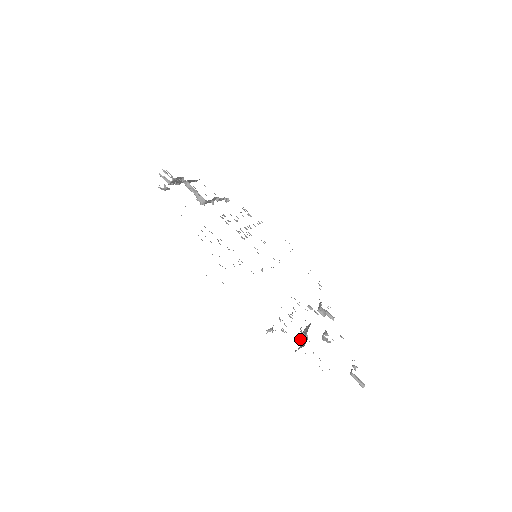
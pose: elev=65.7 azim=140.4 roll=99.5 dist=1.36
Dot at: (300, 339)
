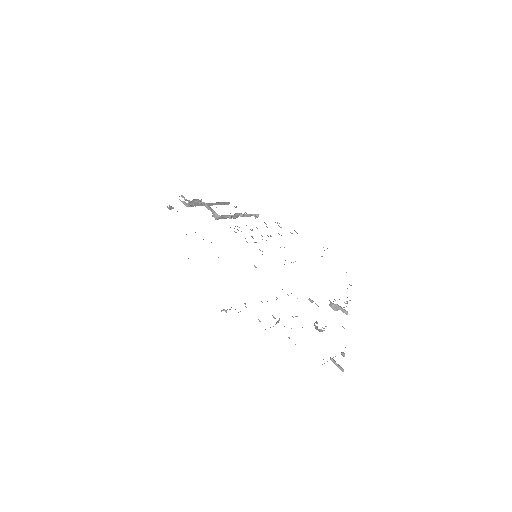
Dot at: (275, 324)
